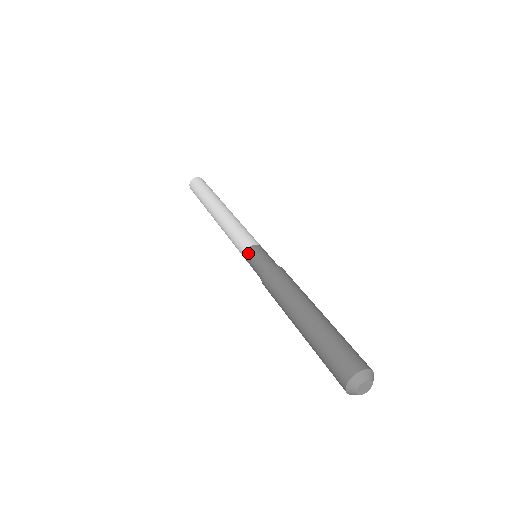
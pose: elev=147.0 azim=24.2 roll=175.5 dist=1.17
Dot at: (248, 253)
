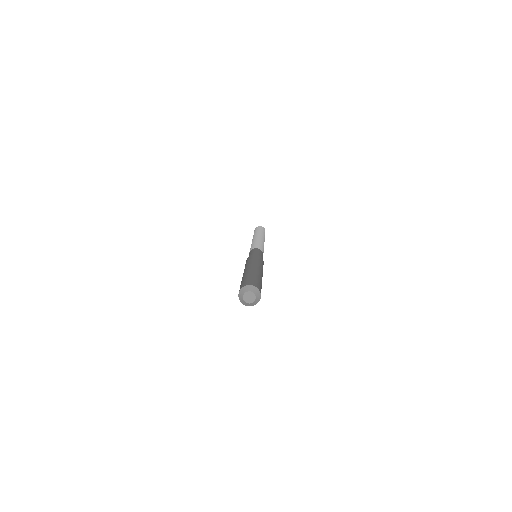
Dot at: occluded
